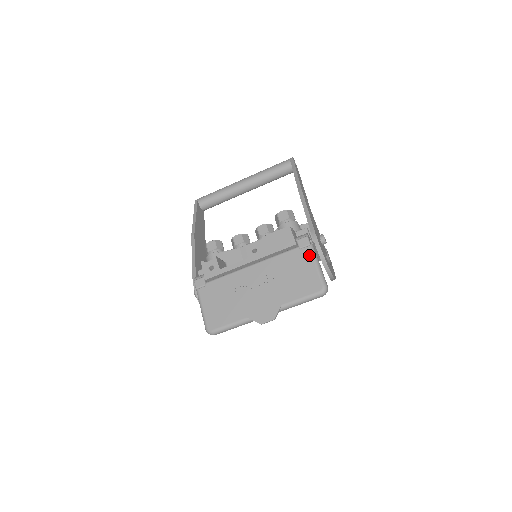
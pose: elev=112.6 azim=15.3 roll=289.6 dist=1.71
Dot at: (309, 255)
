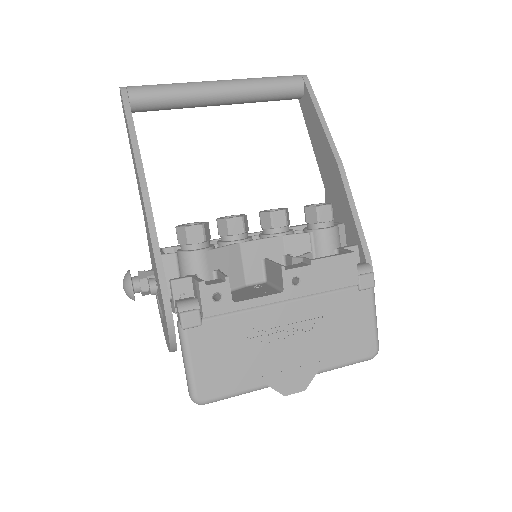
Dot at: (369, 302)
